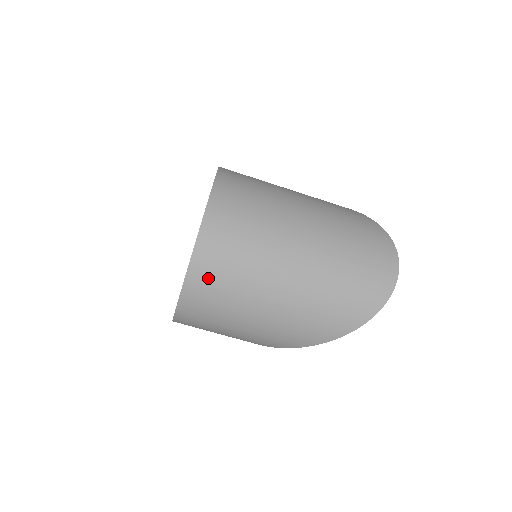
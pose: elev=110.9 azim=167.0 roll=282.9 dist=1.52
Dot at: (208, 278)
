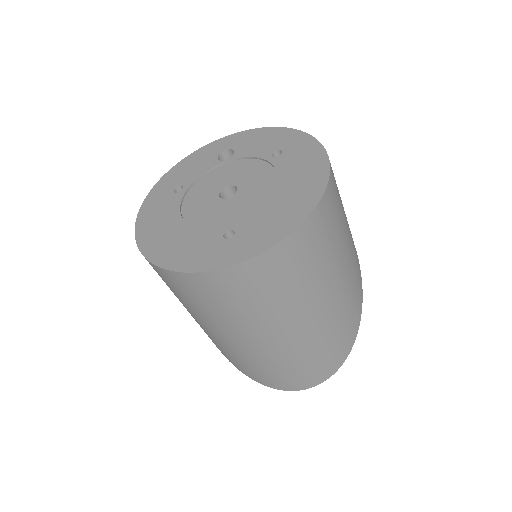
Dot at: (177, 285)
